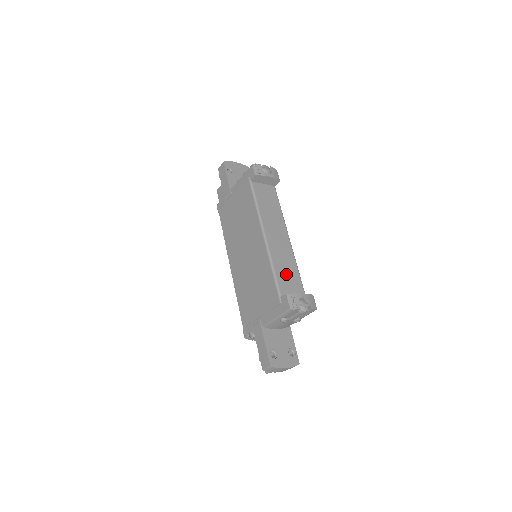
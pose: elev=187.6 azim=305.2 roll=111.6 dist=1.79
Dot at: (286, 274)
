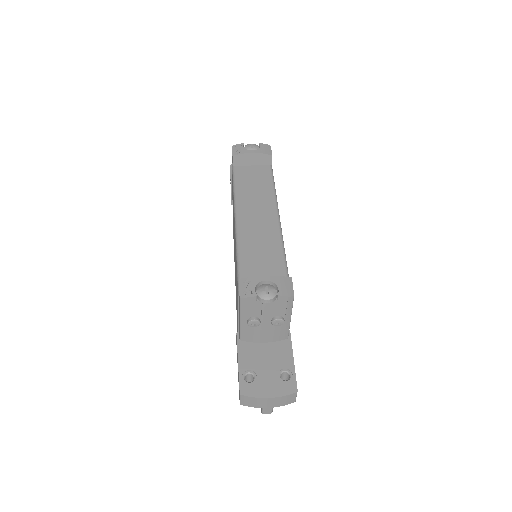
Dot at: (259, 259)
